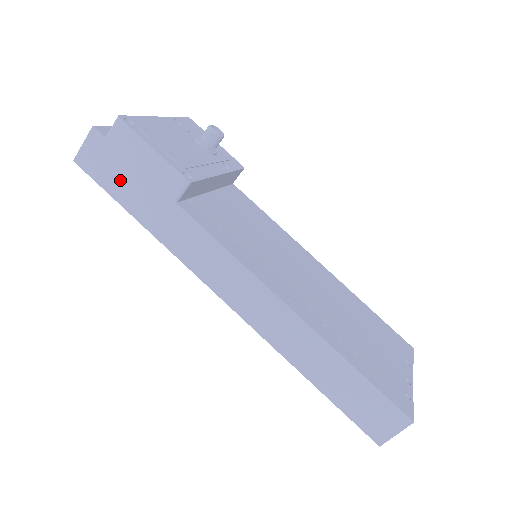
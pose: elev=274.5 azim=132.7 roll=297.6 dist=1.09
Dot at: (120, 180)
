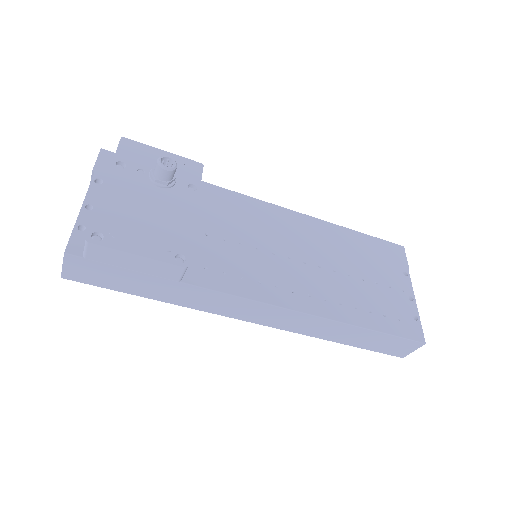
Dot at: (117, 280)
